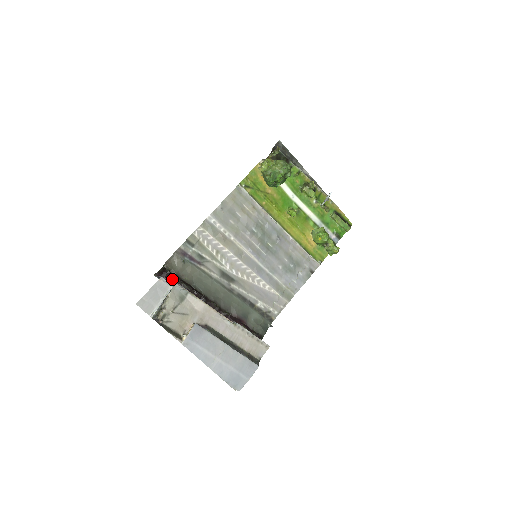
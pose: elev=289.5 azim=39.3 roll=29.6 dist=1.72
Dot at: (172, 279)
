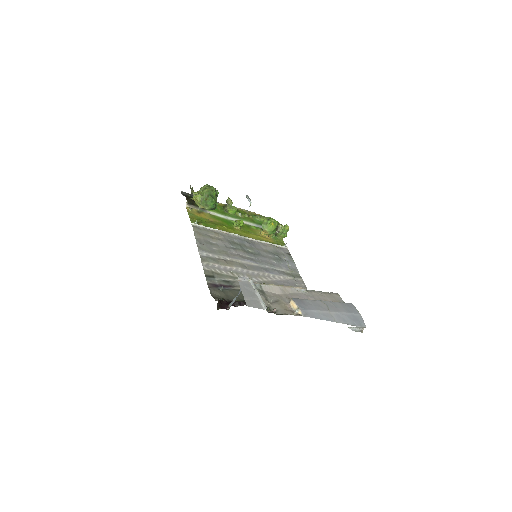
Dot at: occluded
